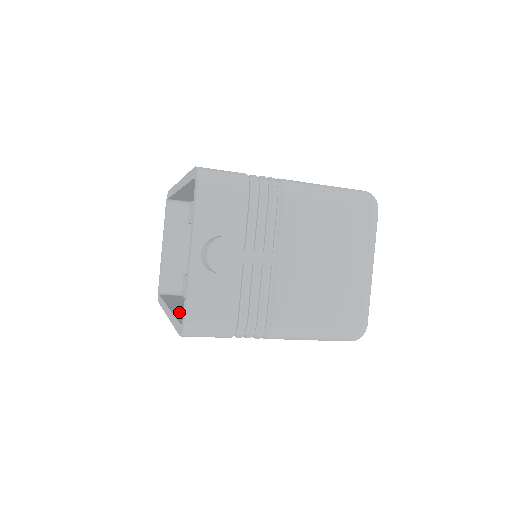
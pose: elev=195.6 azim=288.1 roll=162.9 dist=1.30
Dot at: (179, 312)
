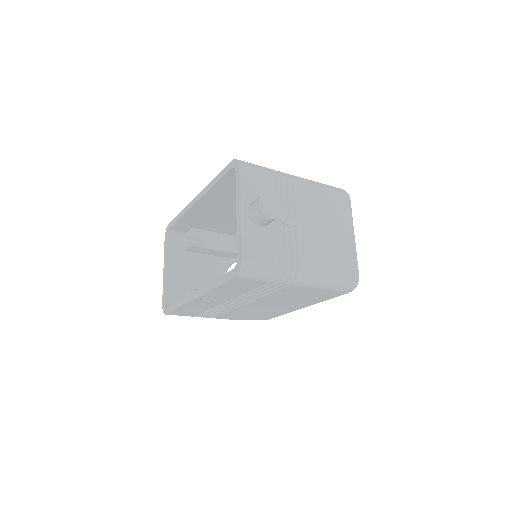
Dot at: occluded
